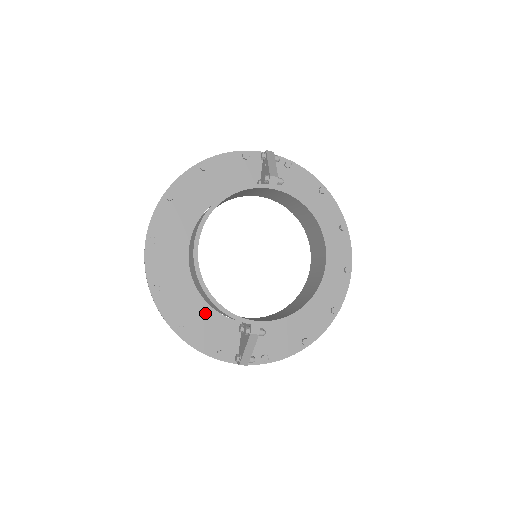
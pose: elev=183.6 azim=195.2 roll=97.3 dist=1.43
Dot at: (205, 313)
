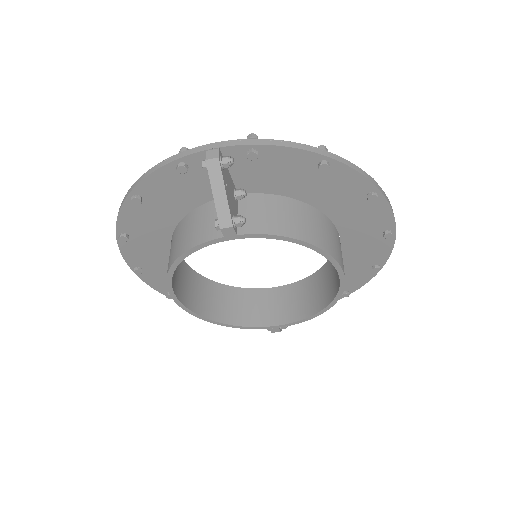
Dot at: occluded
